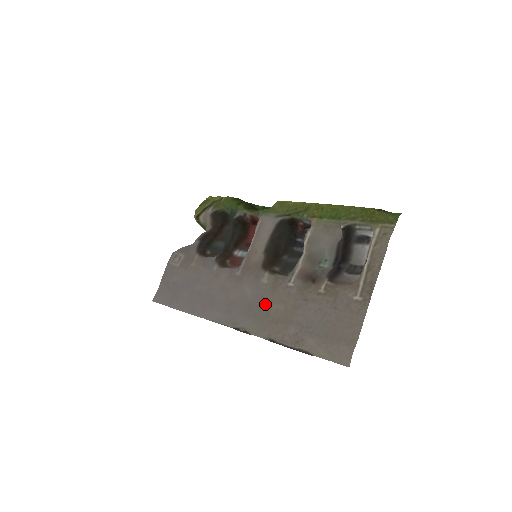
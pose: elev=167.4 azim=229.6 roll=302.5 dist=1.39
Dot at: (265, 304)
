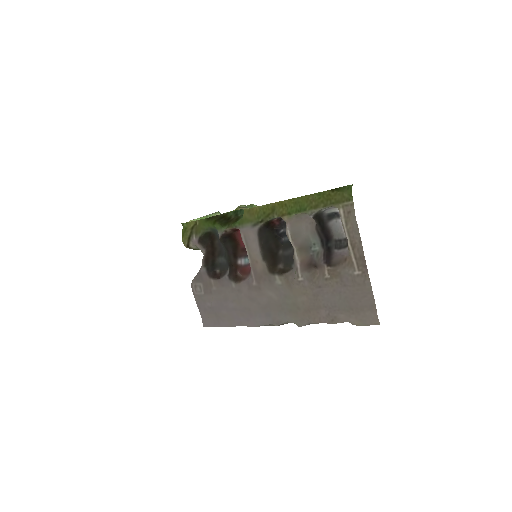
Dot at: (291, 301)
